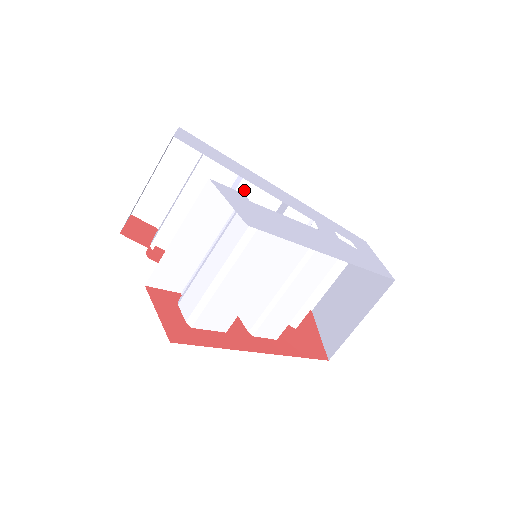
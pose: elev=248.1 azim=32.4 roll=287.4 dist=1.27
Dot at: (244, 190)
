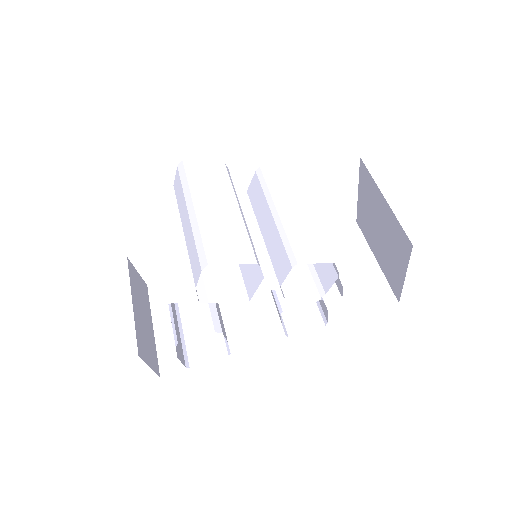
Dot at: occluded
